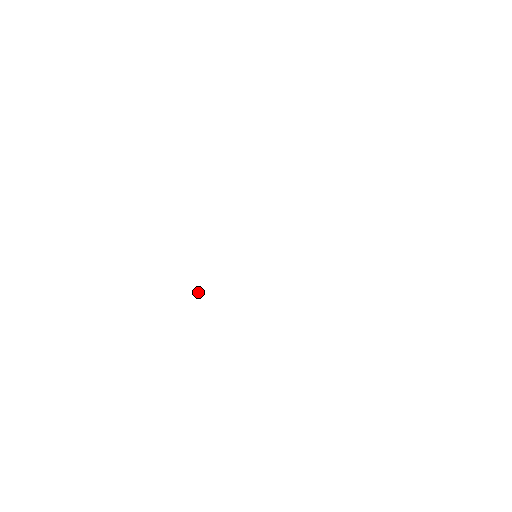
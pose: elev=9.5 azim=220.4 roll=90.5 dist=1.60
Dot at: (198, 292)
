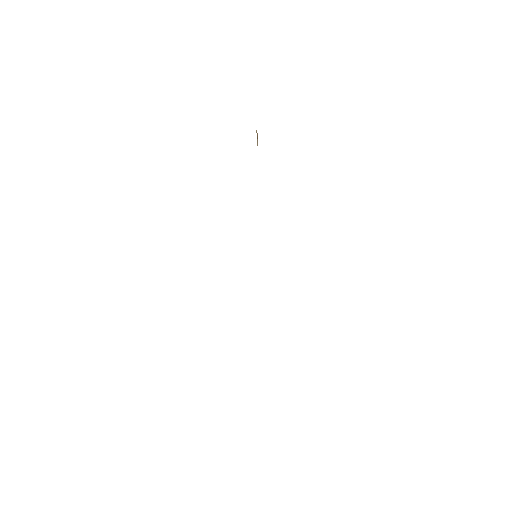
Dot at: occluded
